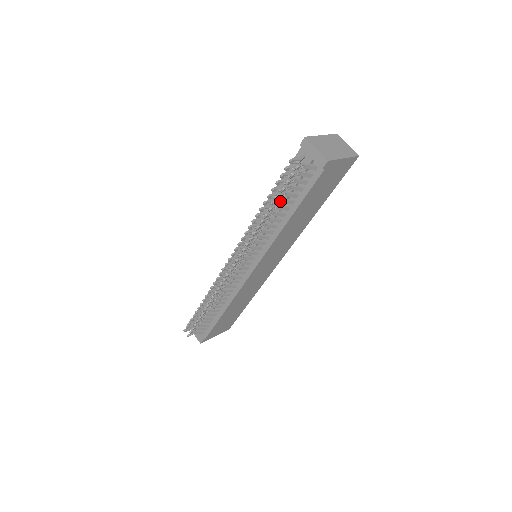
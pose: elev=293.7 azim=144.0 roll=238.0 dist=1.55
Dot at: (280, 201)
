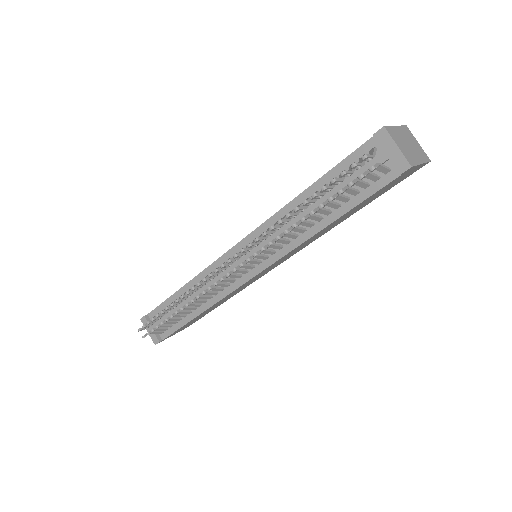
Dot at: (325, 203)
